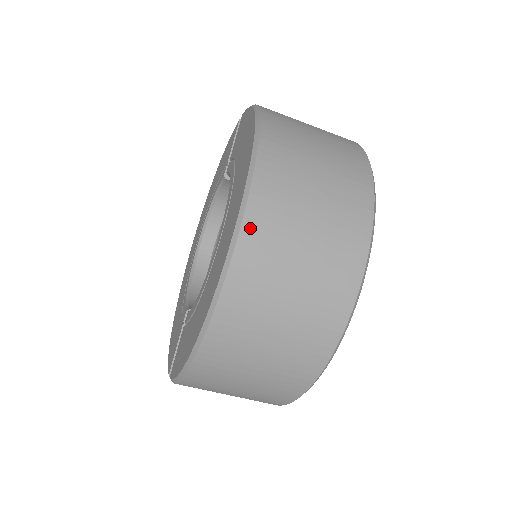
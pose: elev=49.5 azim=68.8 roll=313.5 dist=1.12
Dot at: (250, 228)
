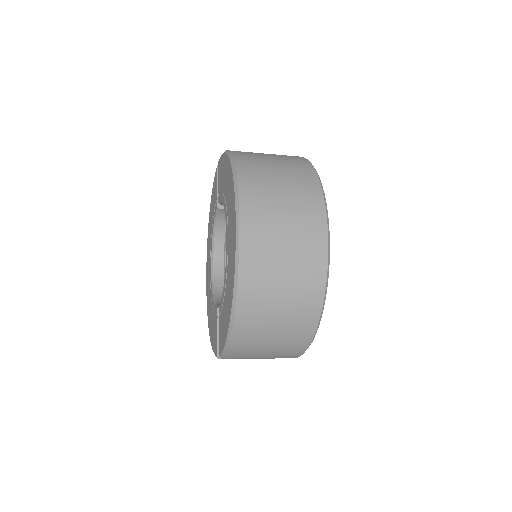
Dot at: (246, 224)
